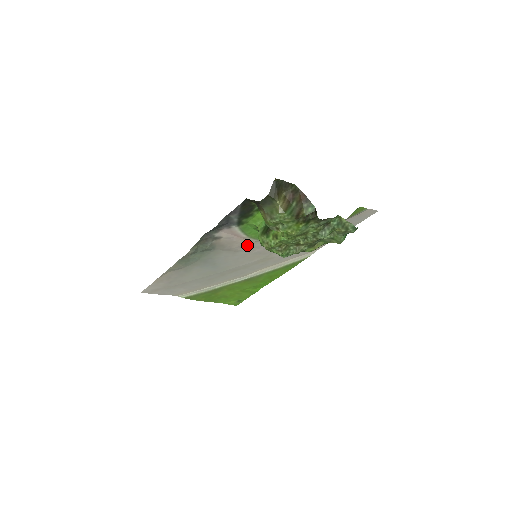
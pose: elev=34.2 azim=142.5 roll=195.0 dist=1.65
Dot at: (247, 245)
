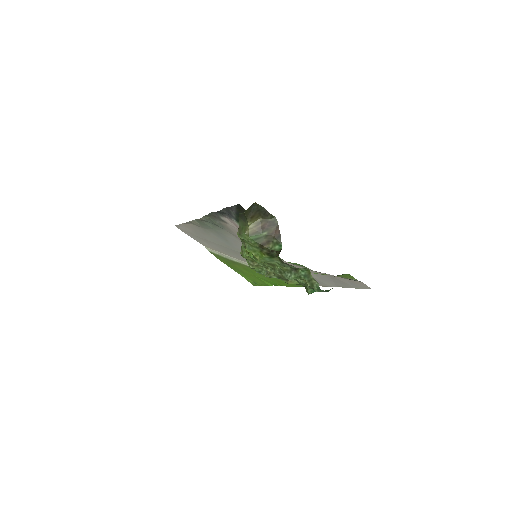
Dot at: occluded
